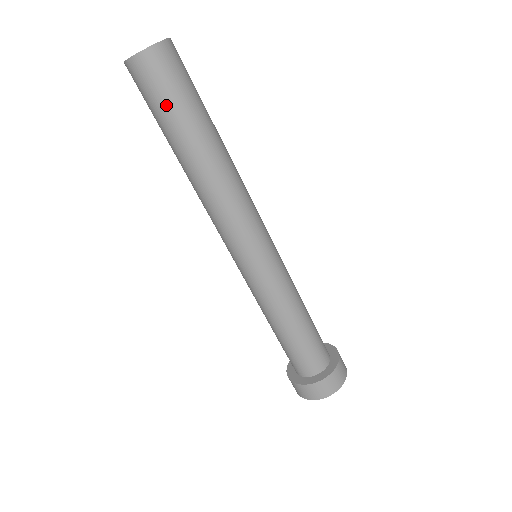
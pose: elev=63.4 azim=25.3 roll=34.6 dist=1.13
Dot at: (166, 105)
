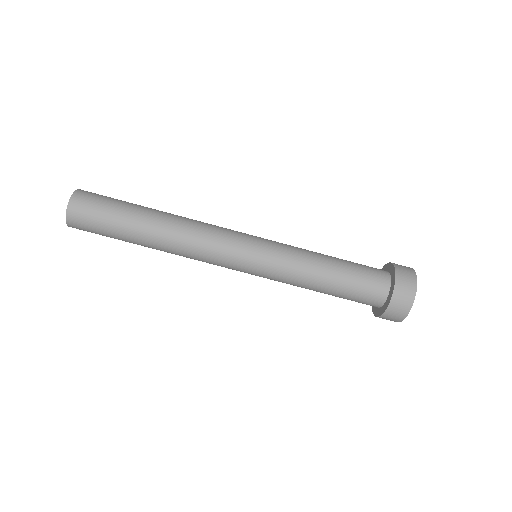
Dot at: (105, 229)
